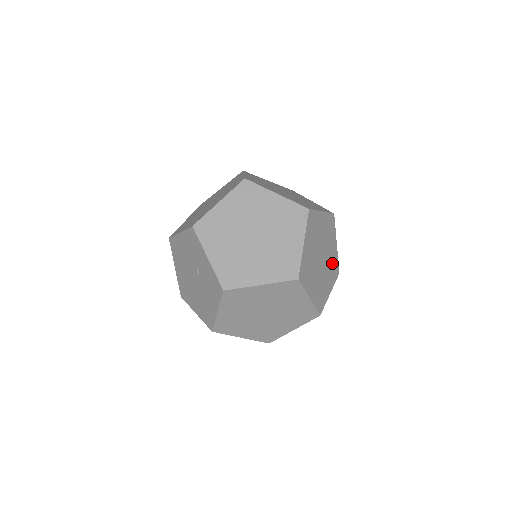
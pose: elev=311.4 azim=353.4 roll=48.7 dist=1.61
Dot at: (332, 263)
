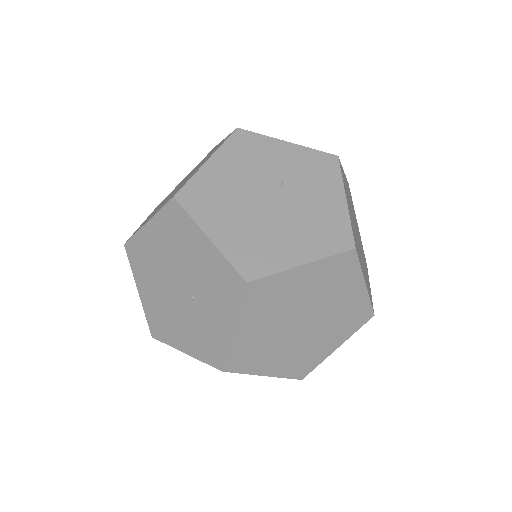
Dot at: occluded
